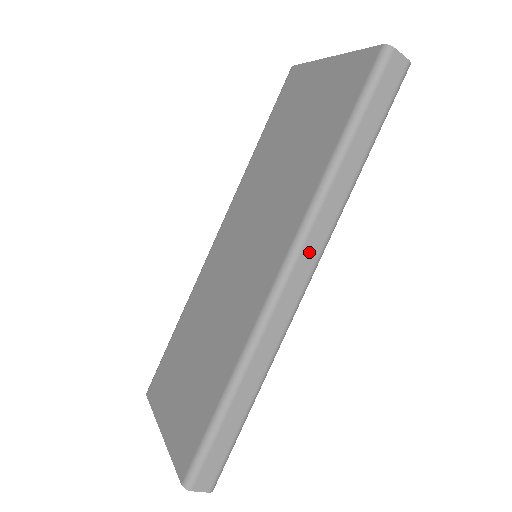
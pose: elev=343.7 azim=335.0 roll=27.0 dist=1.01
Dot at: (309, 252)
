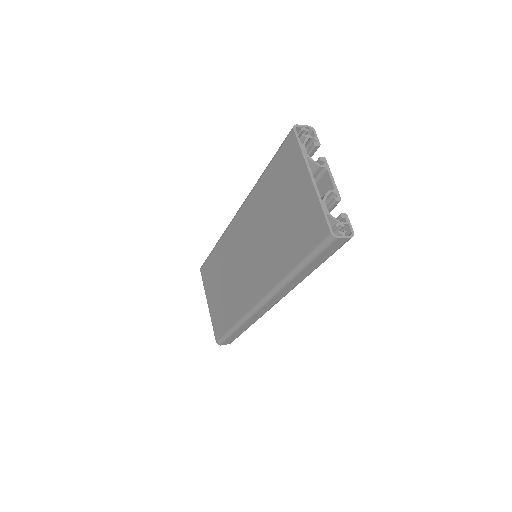
Dot at: (276, 298)
